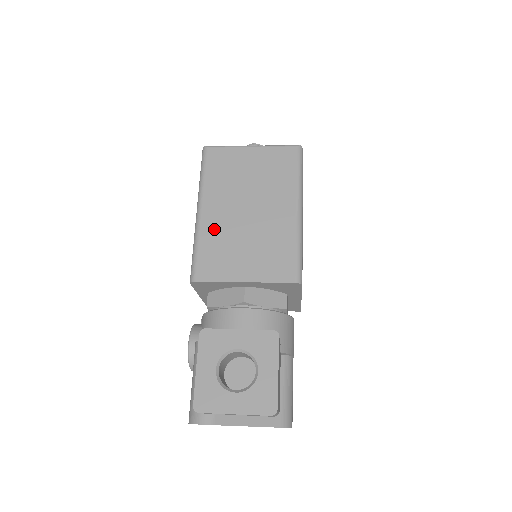
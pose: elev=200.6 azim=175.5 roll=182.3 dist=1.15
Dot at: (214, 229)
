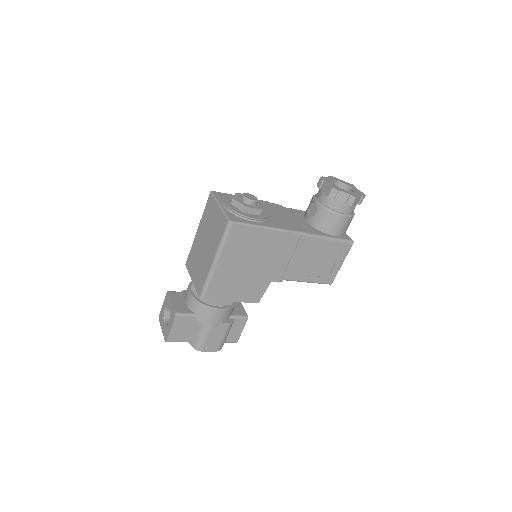
Dot at: (196, 245)
